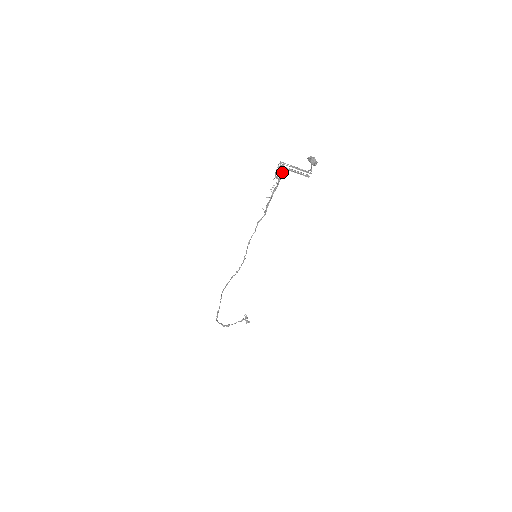
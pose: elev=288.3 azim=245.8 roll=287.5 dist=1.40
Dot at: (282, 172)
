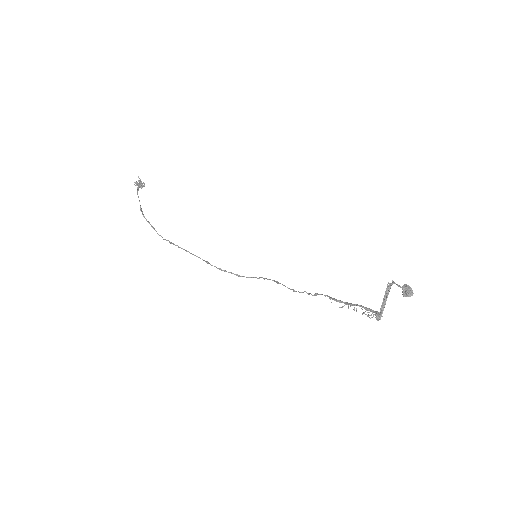
Dot at: (375, 312)
